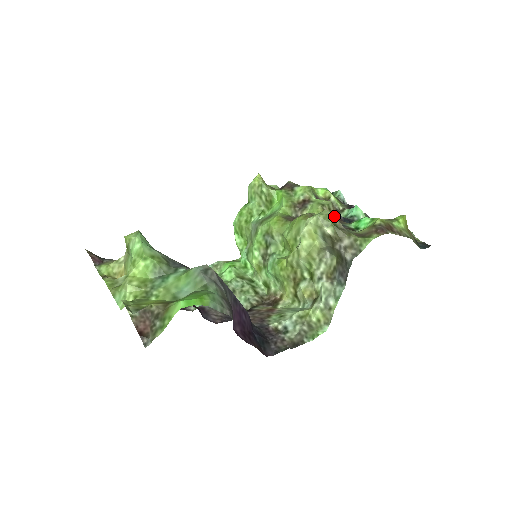
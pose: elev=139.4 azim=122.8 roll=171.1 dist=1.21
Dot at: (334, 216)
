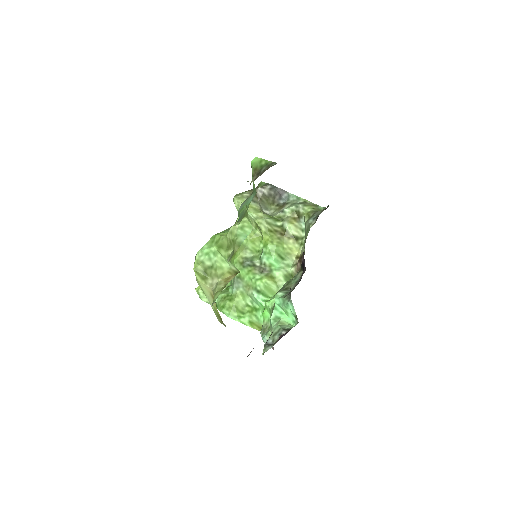
Dot at: occluded
